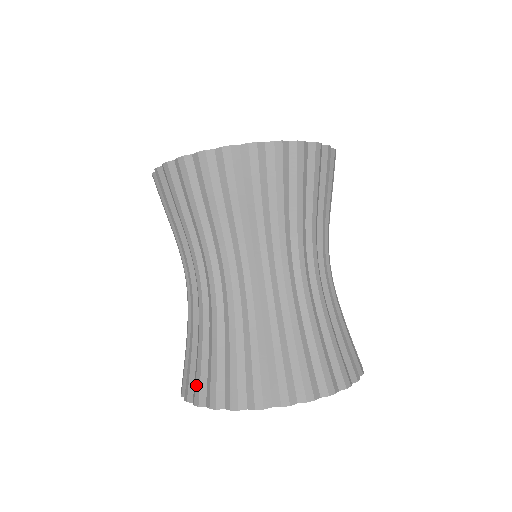
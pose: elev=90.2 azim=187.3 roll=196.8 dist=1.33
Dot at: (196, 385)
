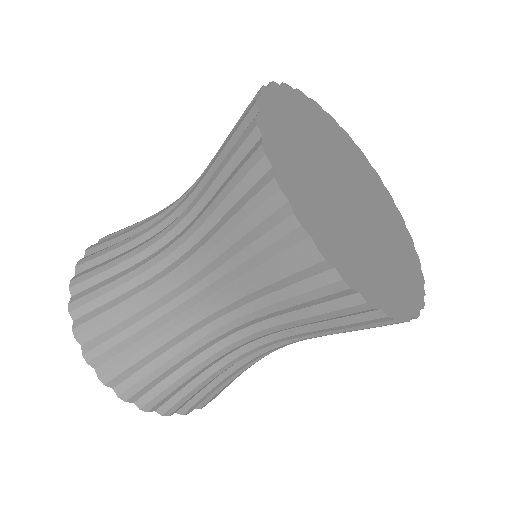
Dot at: (91, 256)
